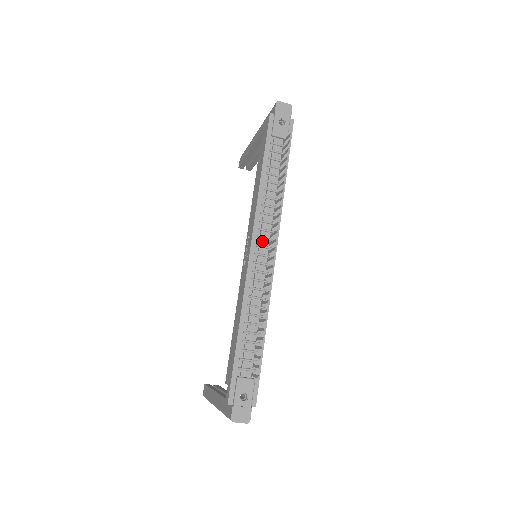
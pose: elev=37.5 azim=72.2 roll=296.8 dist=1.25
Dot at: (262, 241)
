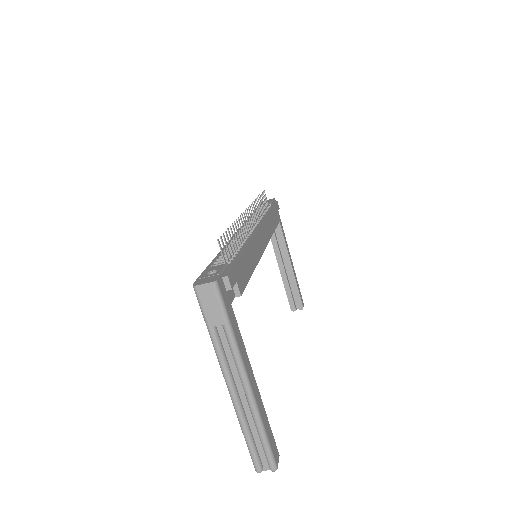
Dot at: (247, 228)
